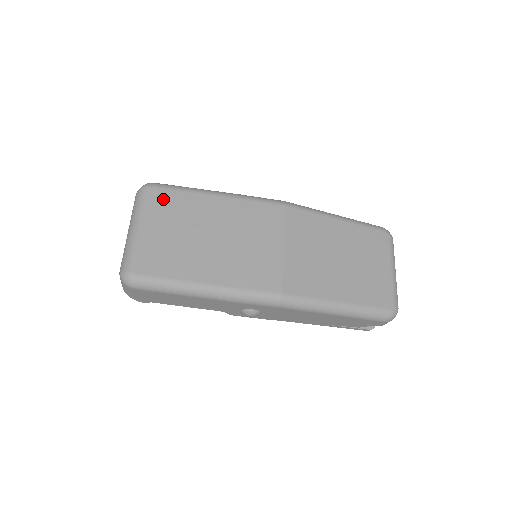
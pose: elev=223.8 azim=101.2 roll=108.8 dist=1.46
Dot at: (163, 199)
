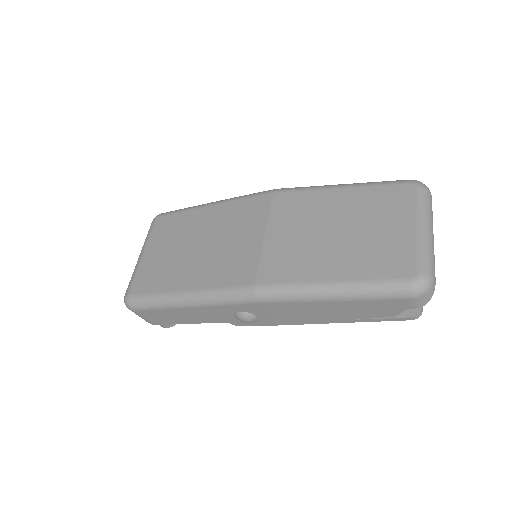
Dot at: (164, 224)
